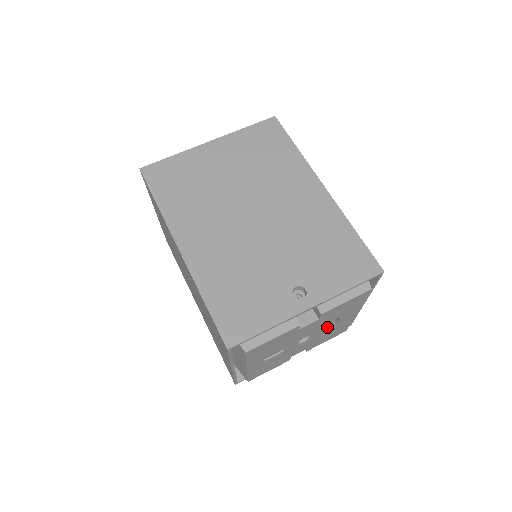
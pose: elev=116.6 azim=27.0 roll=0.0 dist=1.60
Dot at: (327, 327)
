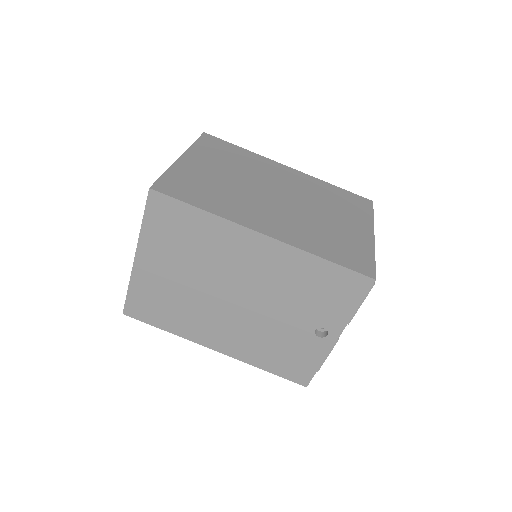
Dot at: occluded
